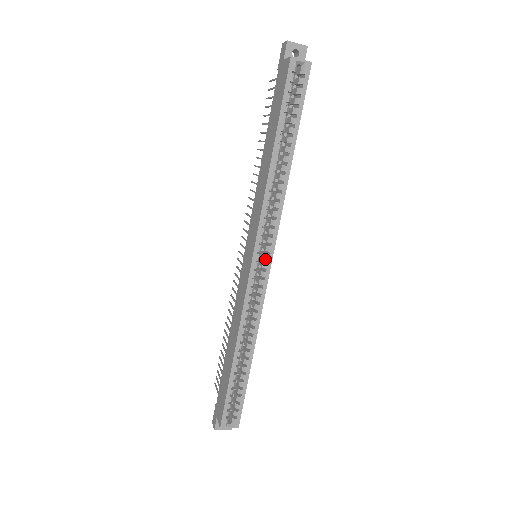
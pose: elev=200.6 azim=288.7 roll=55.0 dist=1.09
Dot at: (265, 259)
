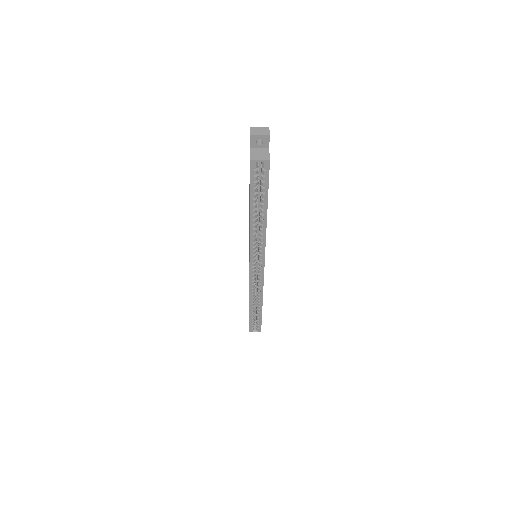
Dot at: (259, 265)
